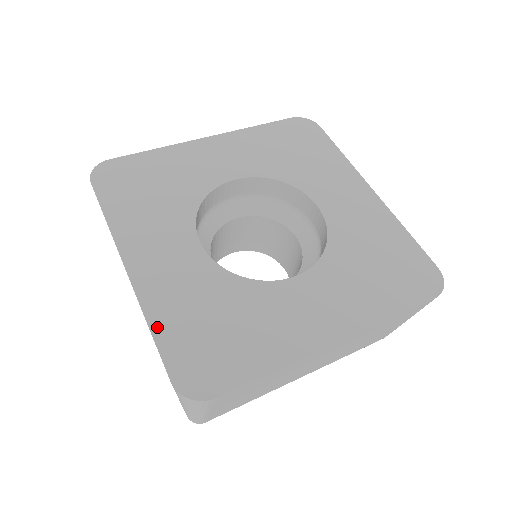
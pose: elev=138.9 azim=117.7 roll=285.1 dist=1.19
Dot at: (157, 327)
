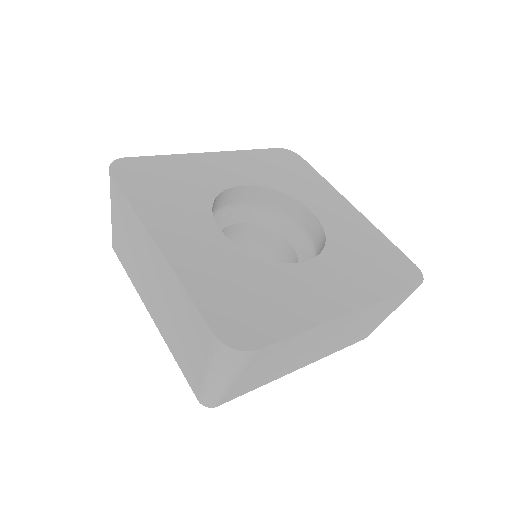
Dot at: (193, 290)
